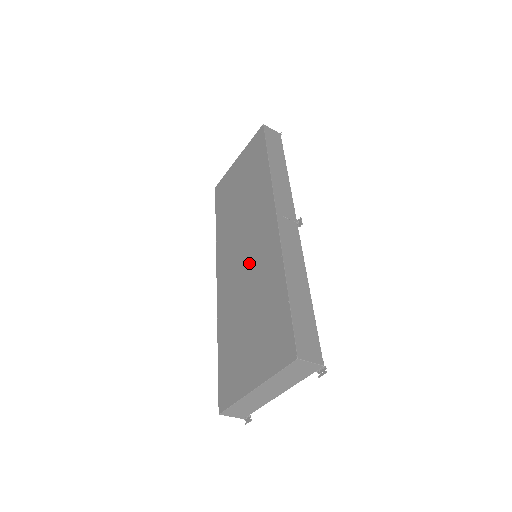
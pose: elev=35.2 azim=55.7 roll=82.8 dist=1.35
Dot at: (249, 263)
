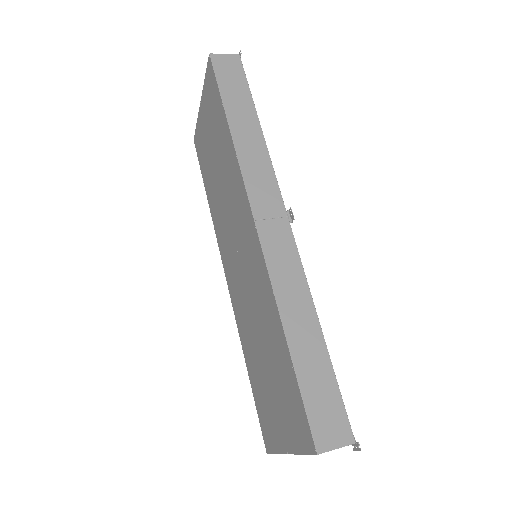
Dot at: (247, 280)
